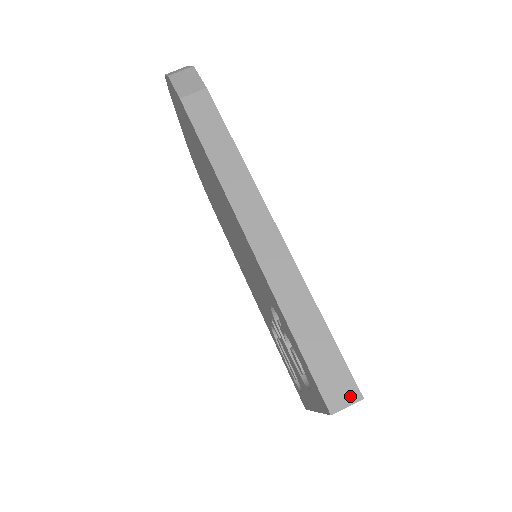
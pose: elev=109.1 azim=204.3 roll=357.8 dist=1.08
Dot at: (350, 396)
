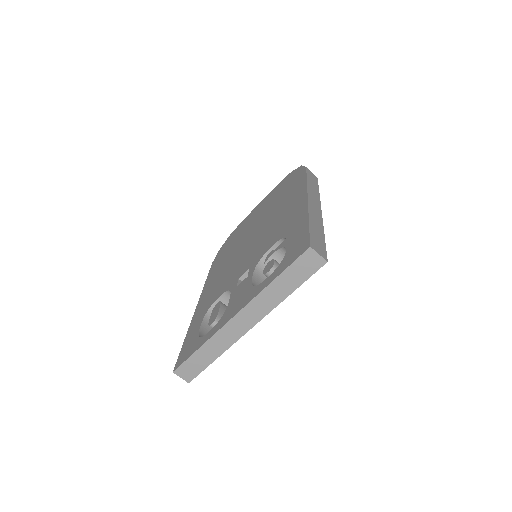
Dot at: (322, 255)
